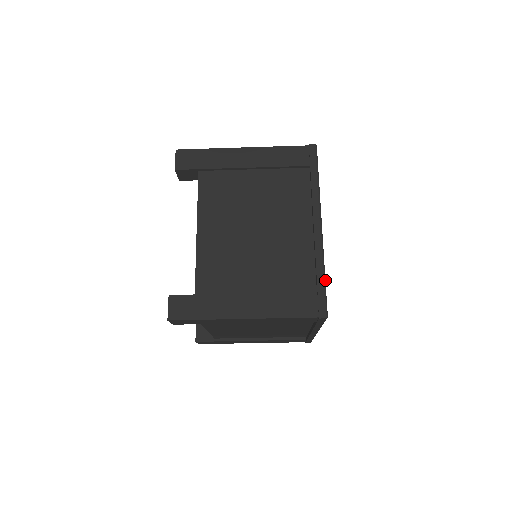
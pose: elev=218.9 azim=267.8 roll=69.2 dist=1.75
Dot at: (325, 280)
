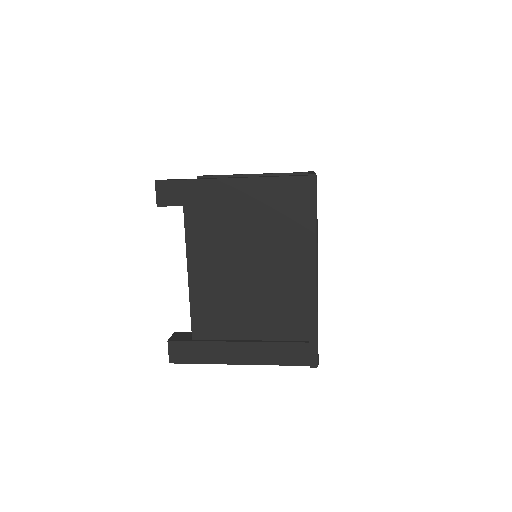
Dot at: occluded
